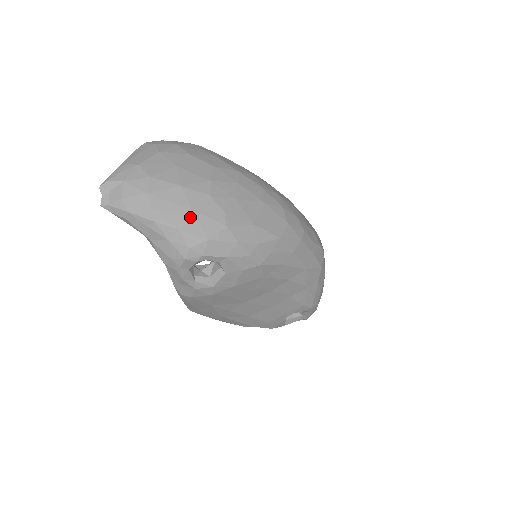
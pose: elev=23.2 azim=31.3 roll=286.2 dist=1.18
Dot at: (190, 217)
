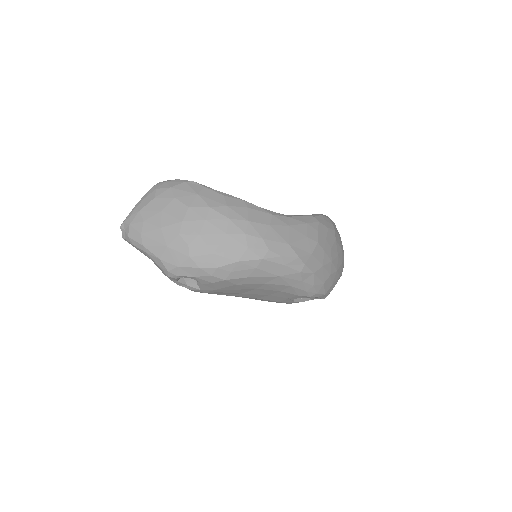
Dot at: (166, 251)
